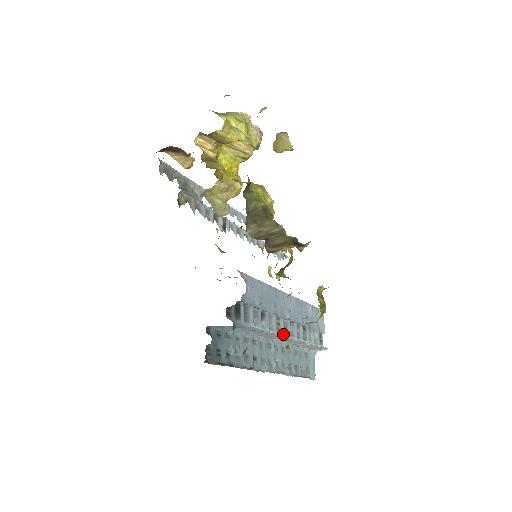
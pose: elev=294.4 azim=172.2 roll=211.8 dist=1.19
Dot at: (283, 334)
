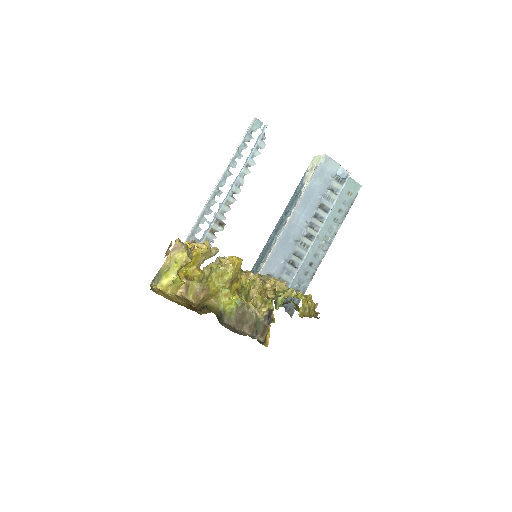
Dot at: (312, 243)
